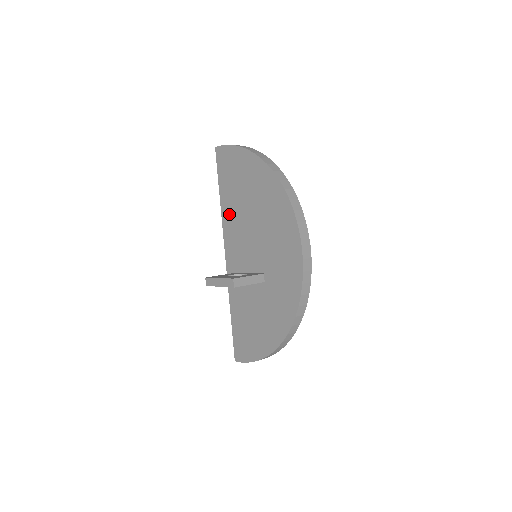
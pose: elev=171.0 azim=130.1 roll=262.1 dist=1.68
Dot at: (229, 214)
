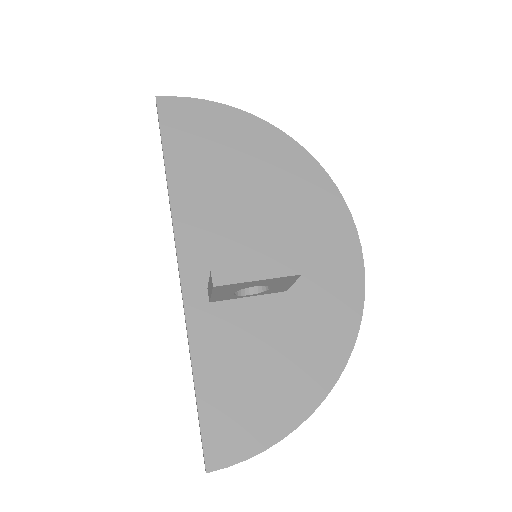
Dot at: (192, 193)
